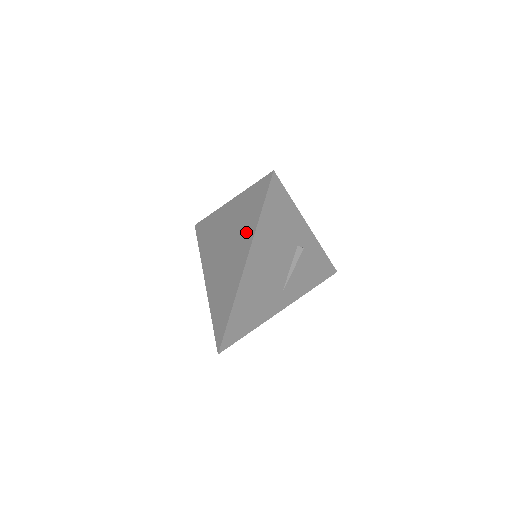
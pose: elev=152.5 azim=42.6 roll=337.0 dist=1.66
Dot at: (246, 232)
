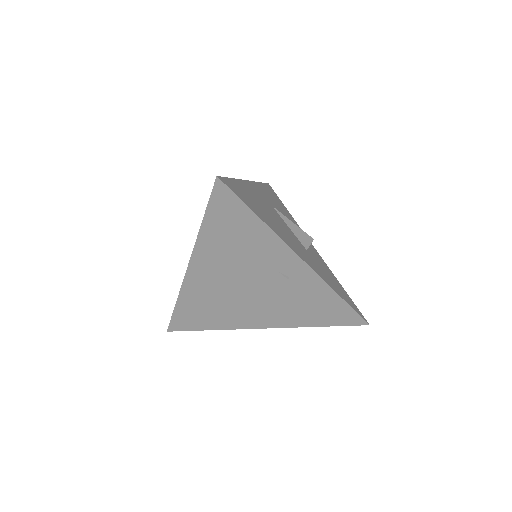
Dot at: occluded
